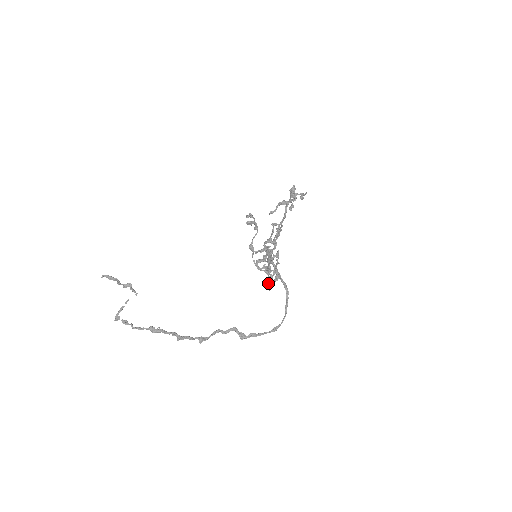
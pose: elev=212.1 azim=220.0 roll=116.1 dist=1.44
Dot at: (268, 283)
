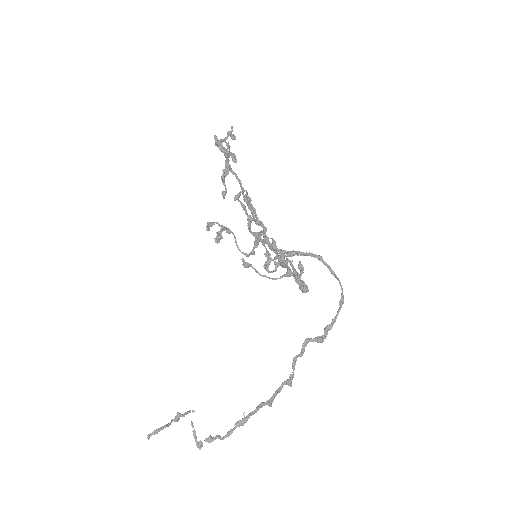
Dot at: (302, 291)
